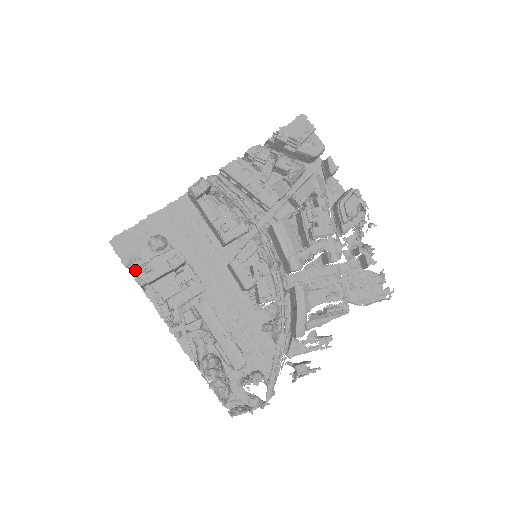
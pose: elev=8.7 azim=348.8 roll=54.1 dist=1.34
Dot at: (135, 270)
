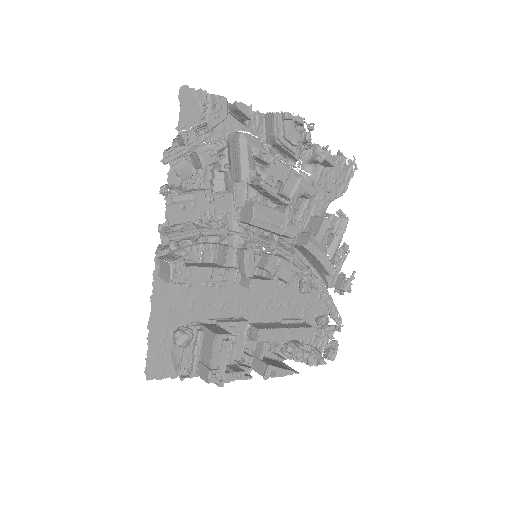
Dot at: (191, 373)
